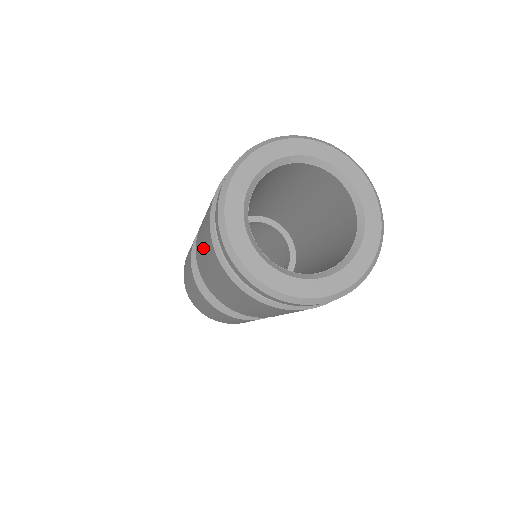
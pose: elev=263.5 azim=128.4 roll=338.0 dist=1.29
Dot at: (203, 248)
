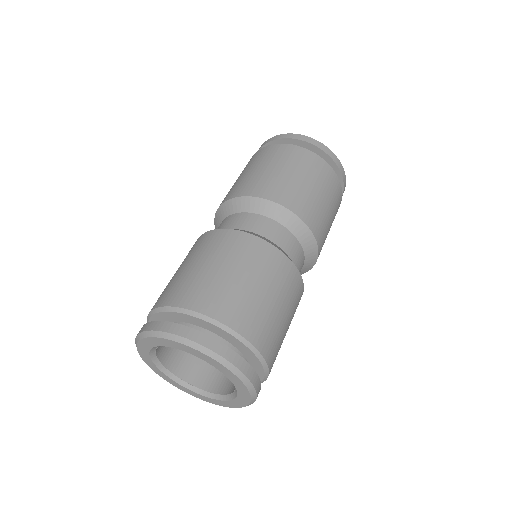
Dot at: (185, 269)
